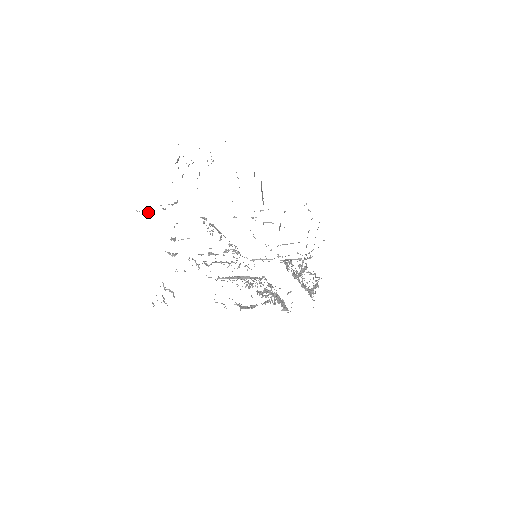
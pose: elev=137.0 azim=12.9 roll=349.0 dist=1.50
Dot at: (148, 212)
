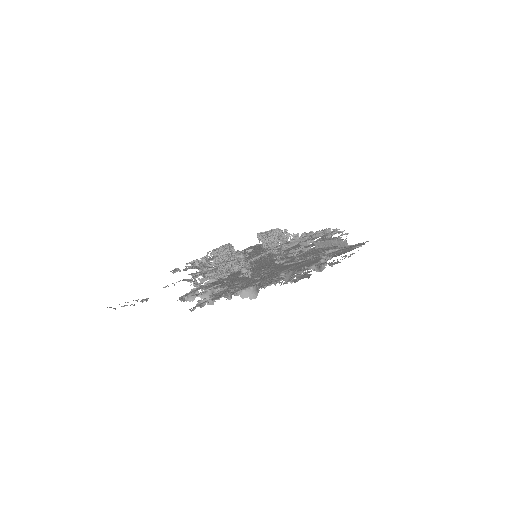
Dot at: (203, 303)
